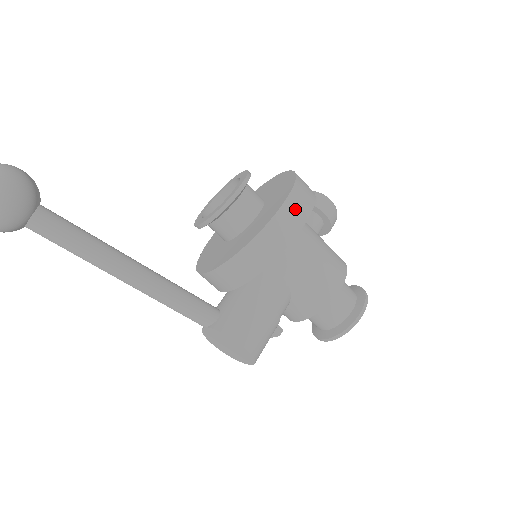
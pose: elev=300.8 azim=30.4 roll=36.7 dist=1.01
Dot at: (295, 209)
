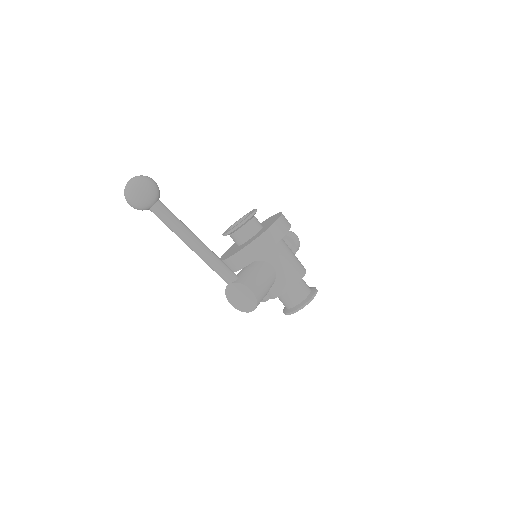
Dot at: (282, 225)
